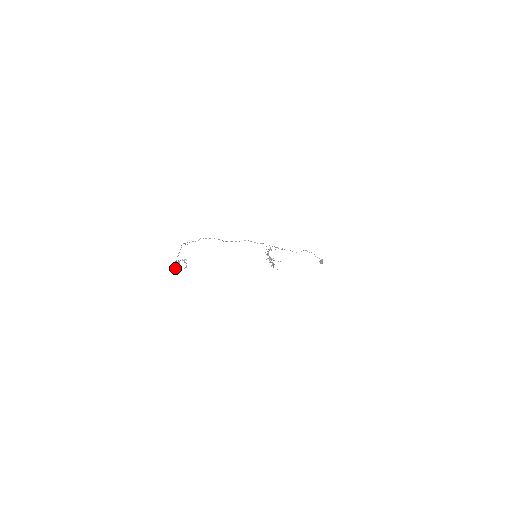
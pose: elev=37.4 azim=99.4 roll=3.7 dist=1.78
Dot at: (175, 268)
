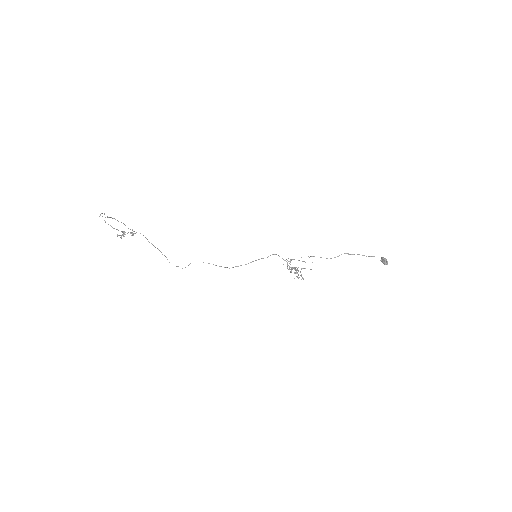
Dot at: occluded
